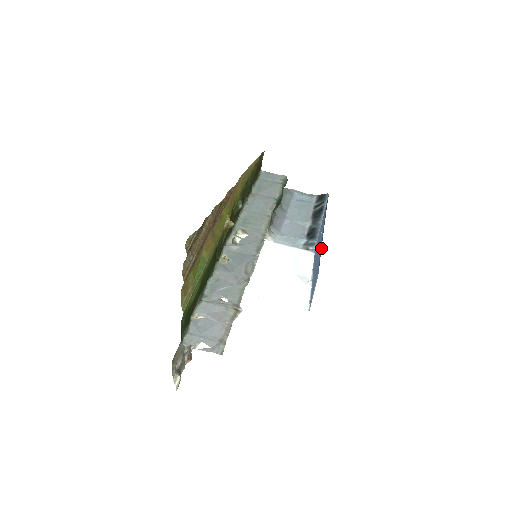
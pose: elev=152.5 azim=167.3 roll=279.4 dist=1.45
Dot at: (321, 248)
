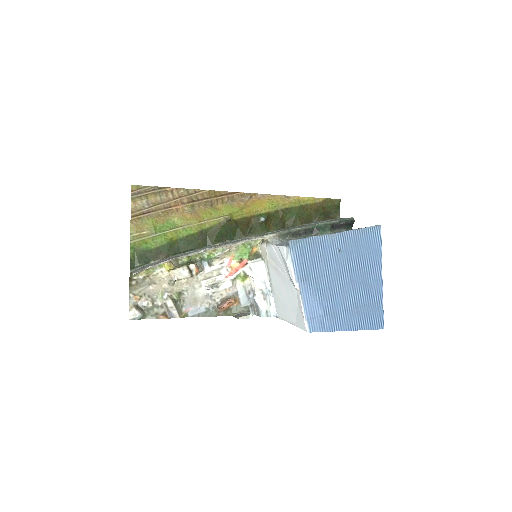
Dot at: (382, 292)
